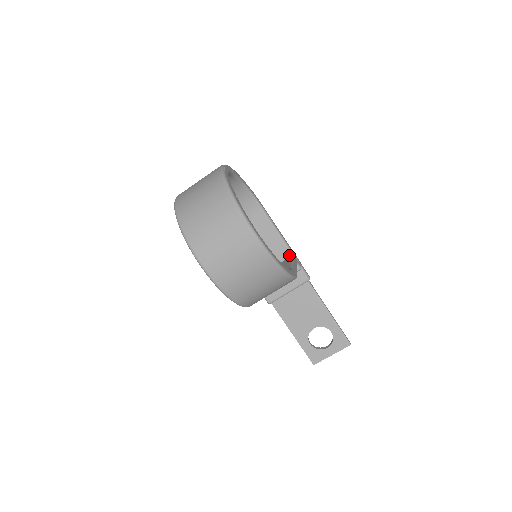
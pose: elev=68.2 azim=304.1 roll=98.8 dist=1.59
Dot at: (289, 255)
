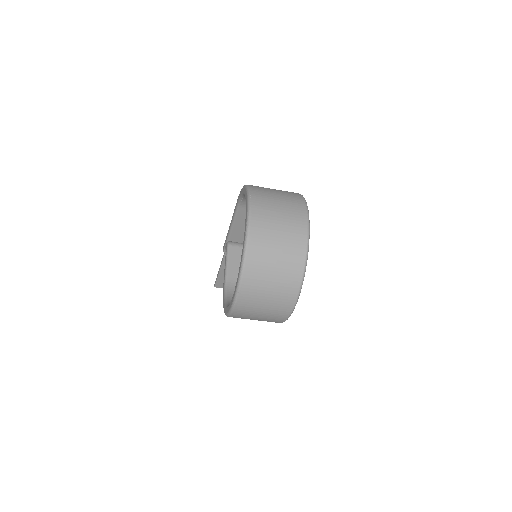
Dot at: occluded
